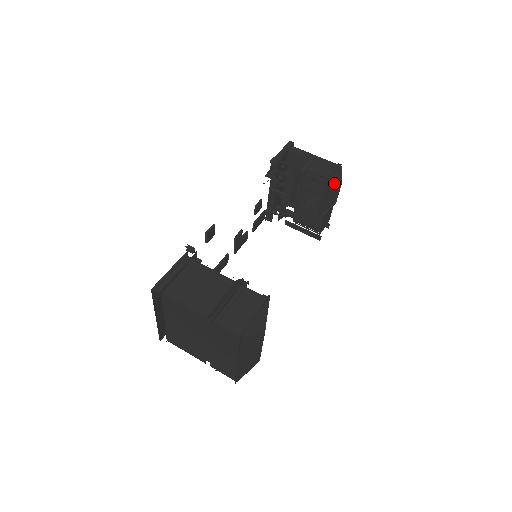
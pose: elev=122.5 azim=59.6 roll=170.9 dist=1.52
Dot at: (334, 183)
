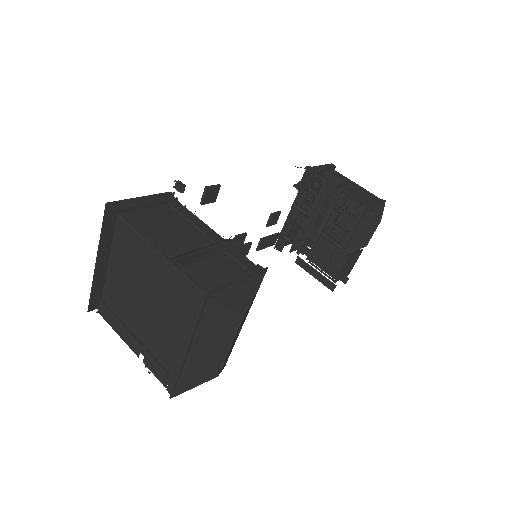
Dot at: (374, 214)
